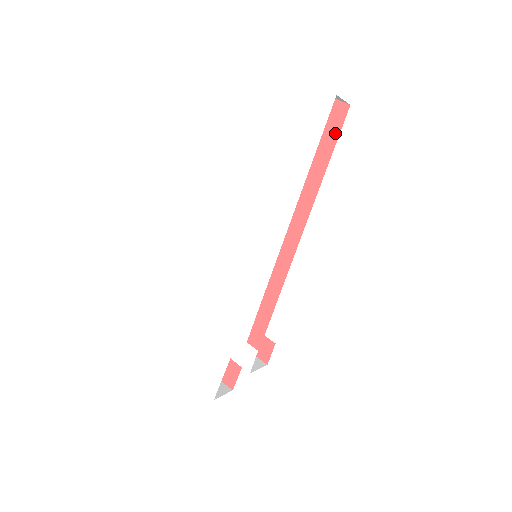
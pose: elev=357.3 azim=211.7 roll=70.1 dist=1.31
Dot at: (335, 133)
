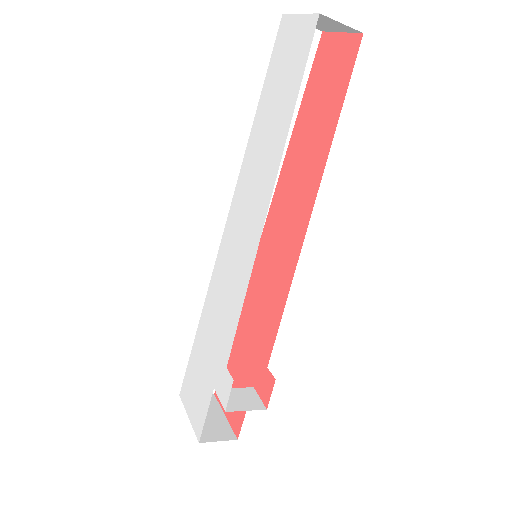
Dot at: (346, 78)
